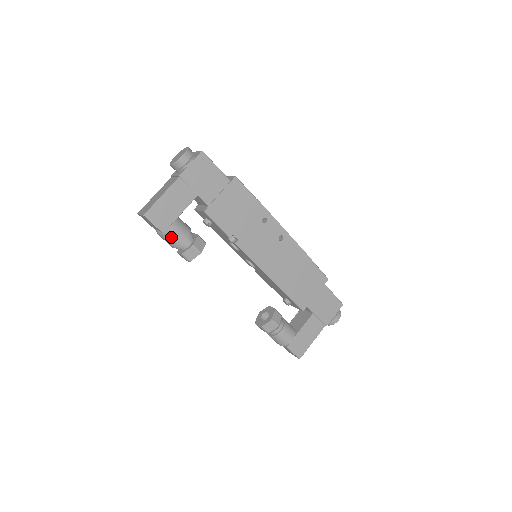
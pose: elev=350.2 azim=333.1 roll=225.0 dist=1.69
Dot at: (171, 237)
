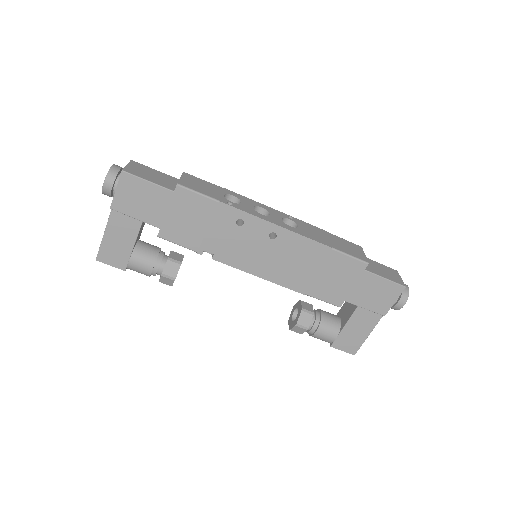
Dot at: (137, 271)
